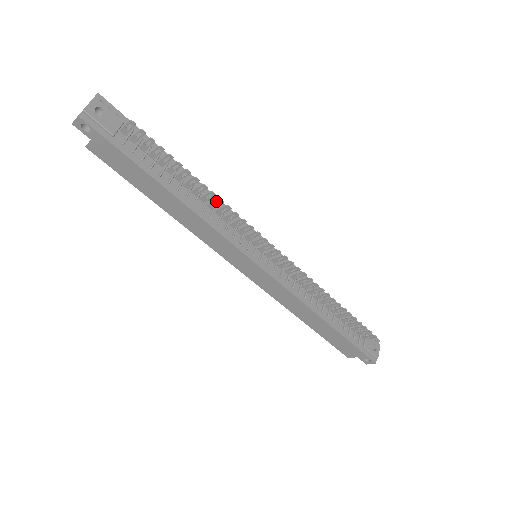
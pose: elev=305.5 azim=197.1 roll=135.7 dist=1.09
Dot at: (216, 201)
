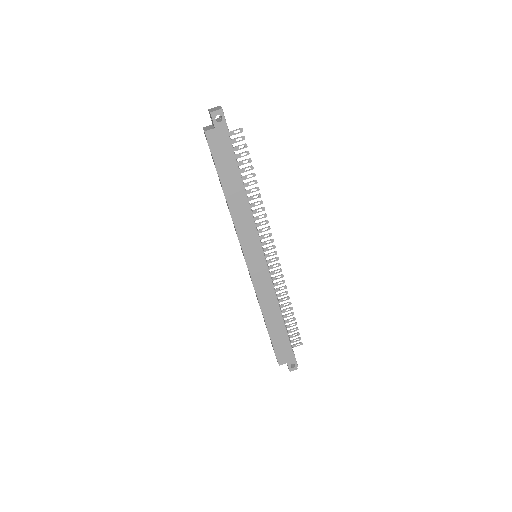
Dot at: occluded
